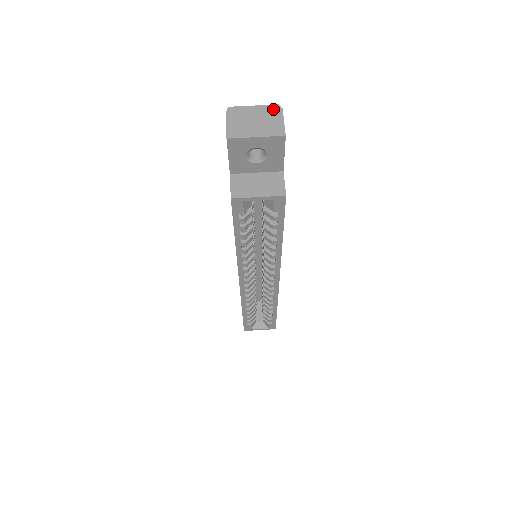
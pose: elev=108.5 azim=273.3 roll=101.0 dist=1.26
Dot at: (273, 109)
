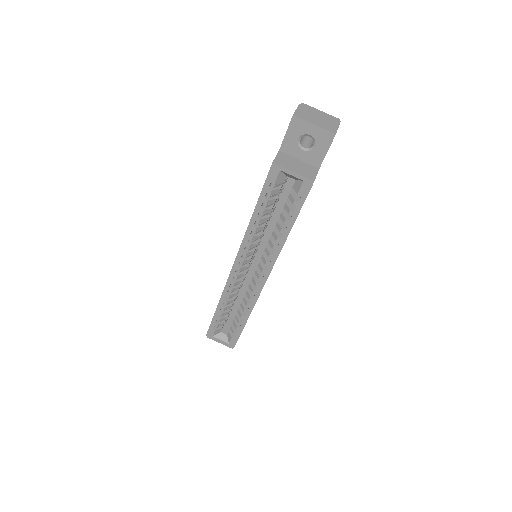
Dot at: (334, 119)
